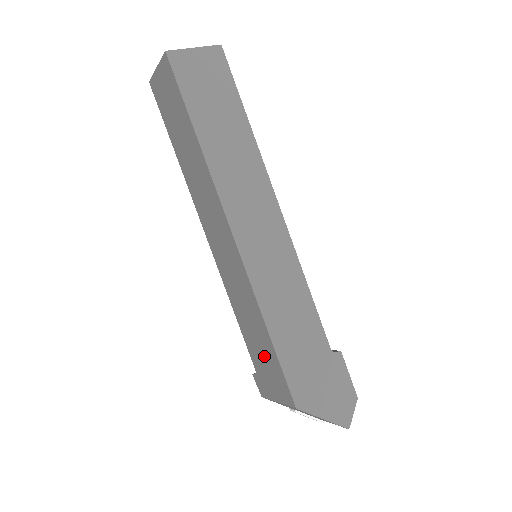
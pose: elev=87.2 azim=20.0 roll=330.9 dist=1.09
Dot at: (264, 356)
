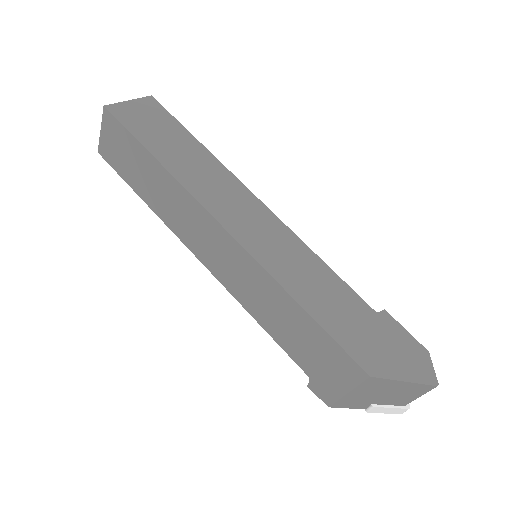
Dot at: (309, 344)
